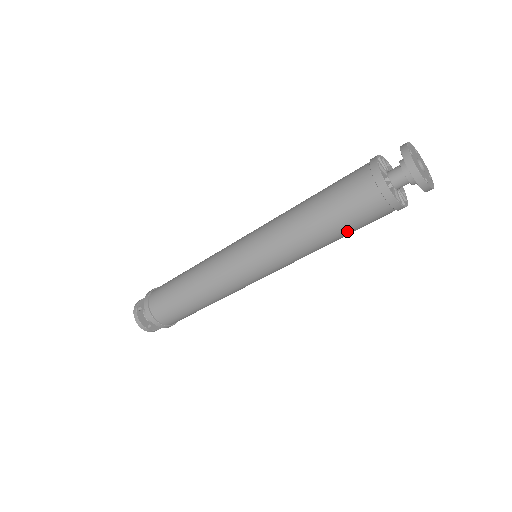
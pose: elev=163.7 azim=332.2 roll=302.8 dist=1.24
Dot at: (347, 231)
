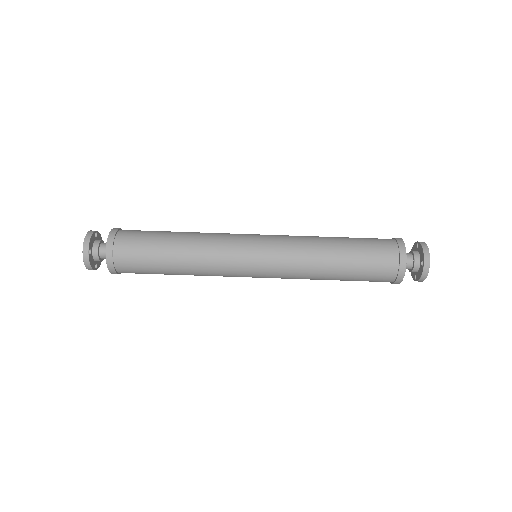
Dot at: occluded
